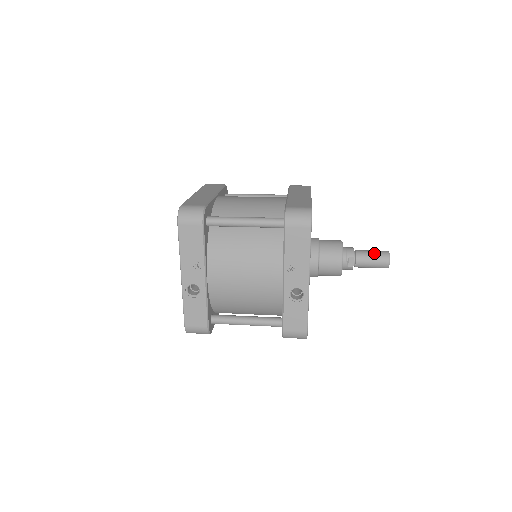
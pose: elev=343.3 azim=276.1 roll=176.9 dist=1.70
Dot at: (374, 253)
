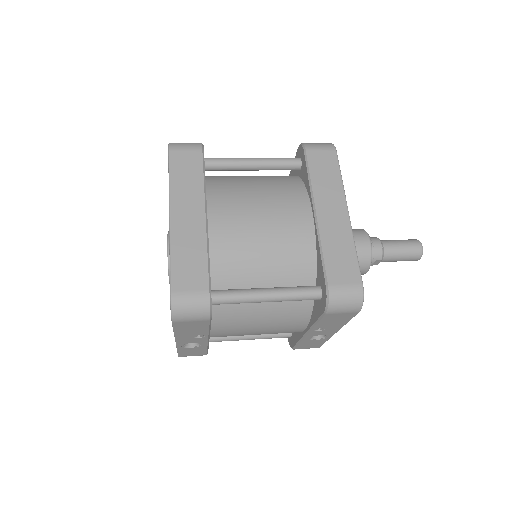
Dot at: (405, 251)
